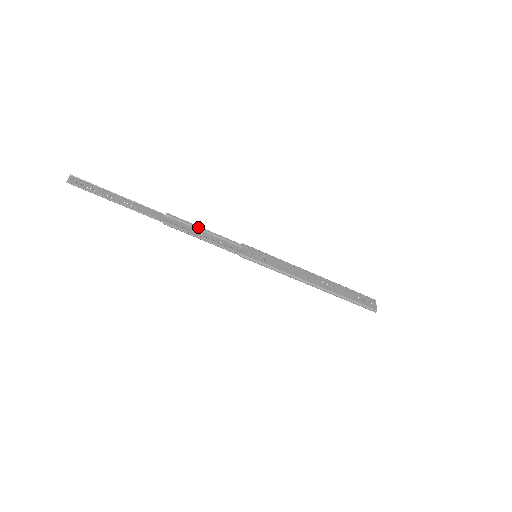
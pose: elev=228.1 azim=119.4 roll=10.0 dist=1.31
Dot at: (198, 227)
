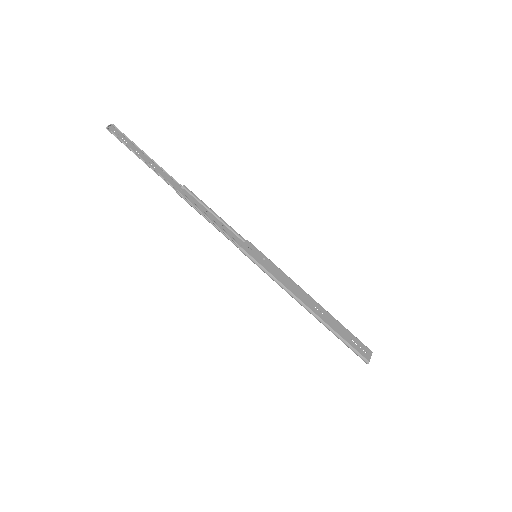
Dot at: (209, 208)
